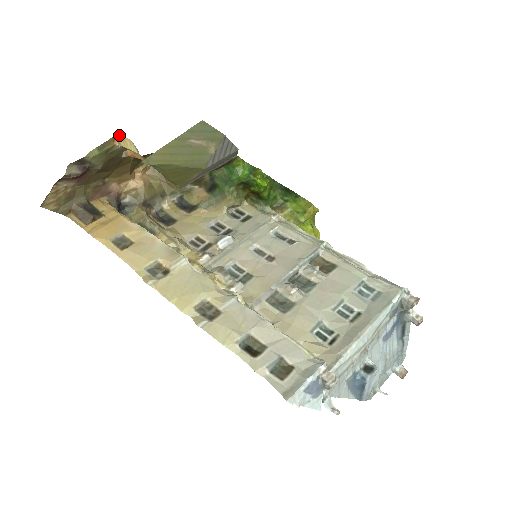
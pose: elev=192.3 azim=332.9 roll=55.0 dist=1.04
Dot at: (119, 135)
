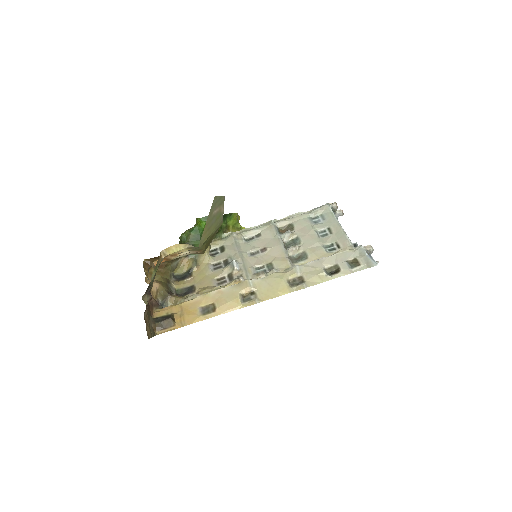
Dot at: (164, 249)
